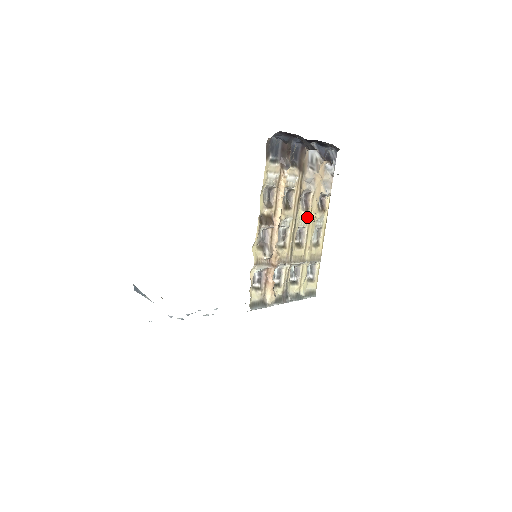
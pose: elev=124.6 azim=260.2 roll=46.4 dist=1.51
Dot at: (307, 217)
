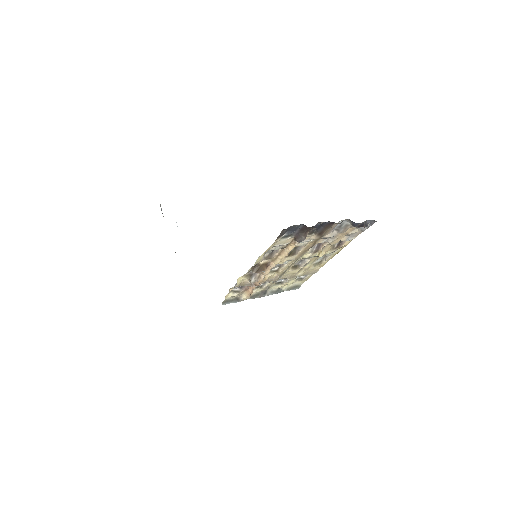
Dot at: (313, 256)
